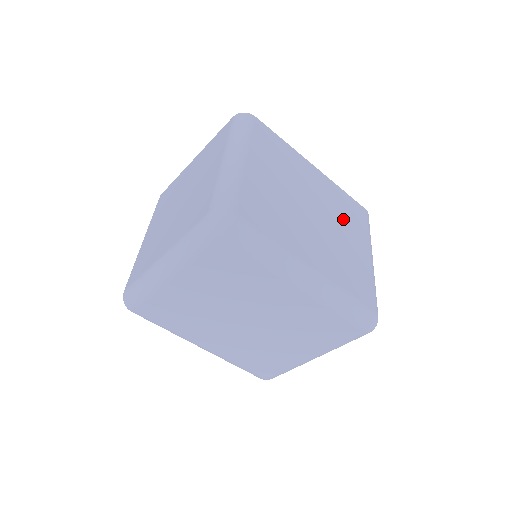
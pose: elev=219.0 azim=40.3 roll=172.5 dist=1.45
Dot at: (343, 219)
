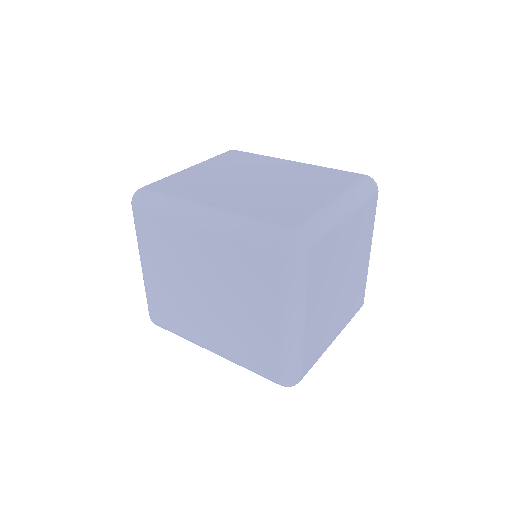
Dot at: (307, 182)
